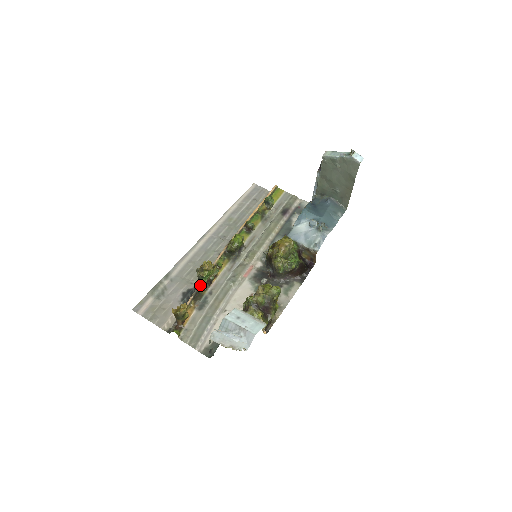
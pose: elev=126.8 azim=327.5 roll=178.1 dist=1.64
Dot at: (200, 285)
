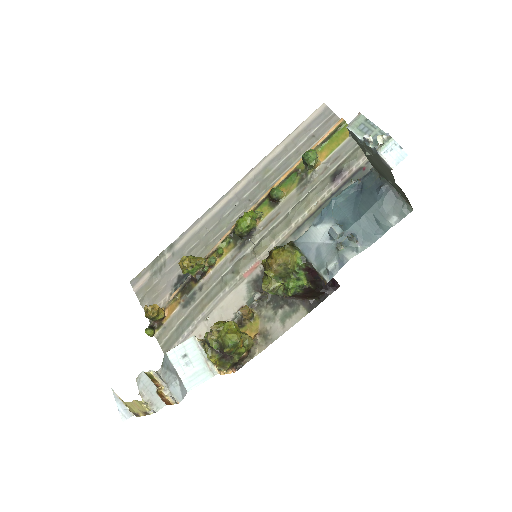
Dot at: (191, 275)
